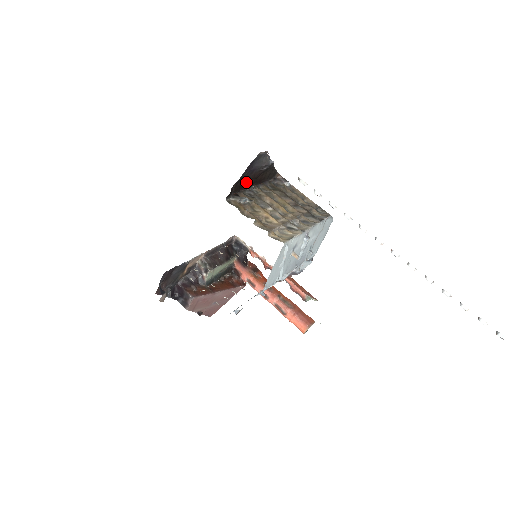
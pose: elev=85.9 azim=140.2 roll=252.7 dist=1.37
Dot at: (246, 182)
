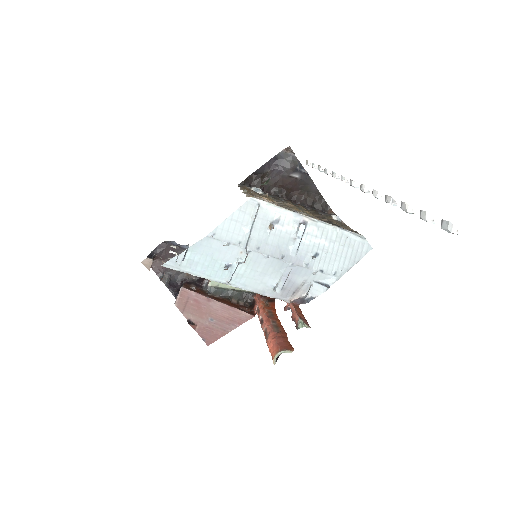
Dot at: (273, 186)
